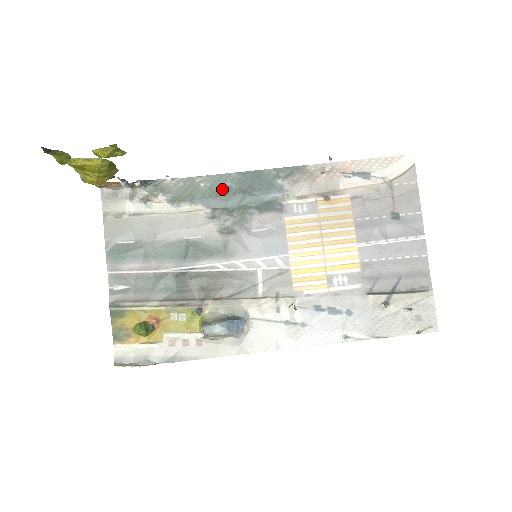
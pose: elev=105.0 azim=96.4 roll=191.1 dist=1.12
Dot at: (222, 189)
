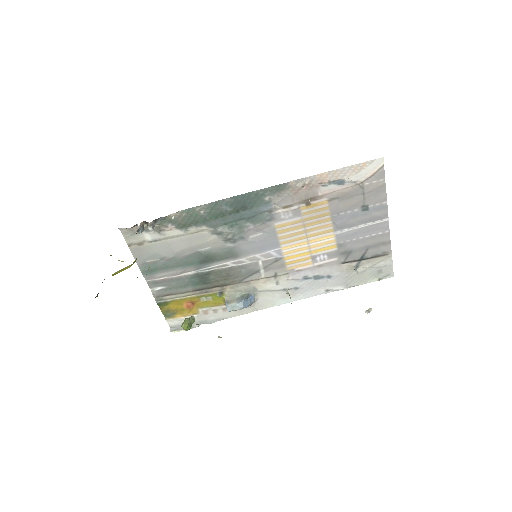
Dot at: (219, 212)
